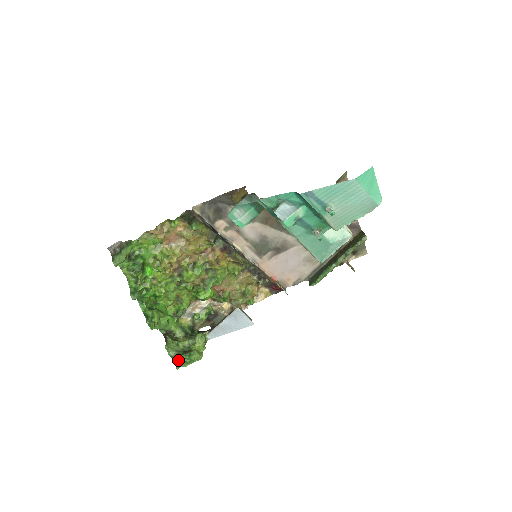
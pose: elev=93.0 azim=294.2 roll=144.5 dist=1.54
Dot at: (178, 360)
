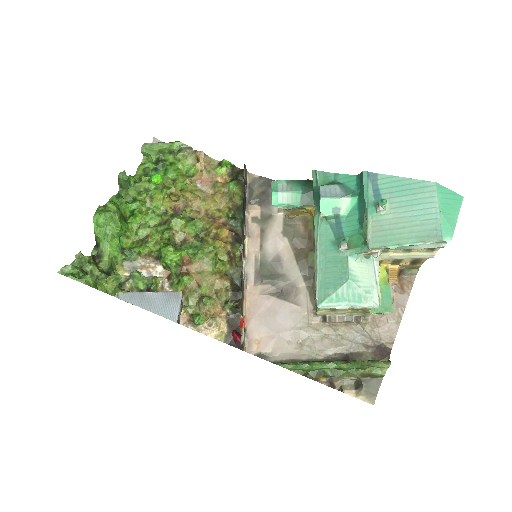
Dot at: occluded
